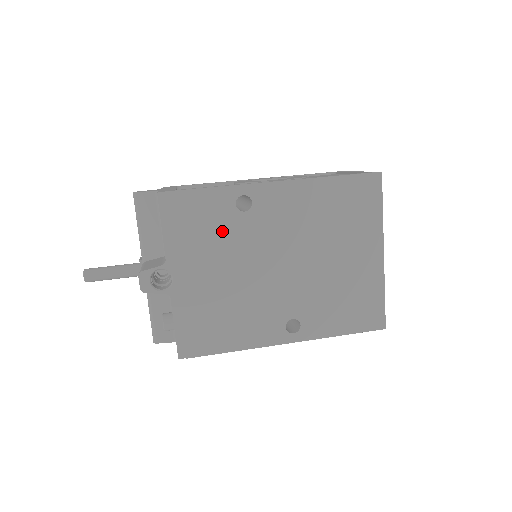
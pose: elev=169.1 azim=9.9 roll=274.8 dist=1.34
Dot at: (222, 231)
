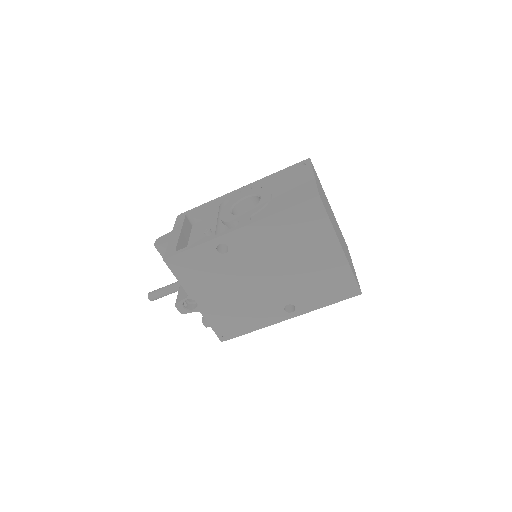
Dot at: (215, 269)
